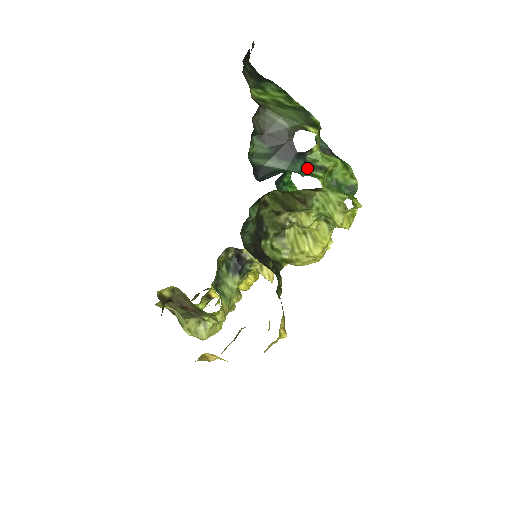
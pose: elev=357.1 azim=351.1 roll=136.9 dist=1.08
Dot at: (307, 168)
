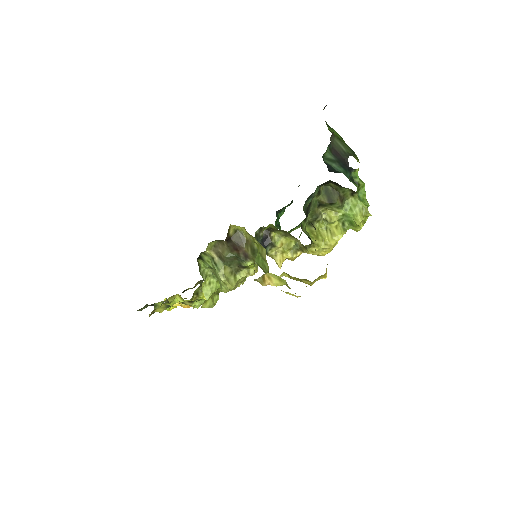
Dot at: (350, 180)
